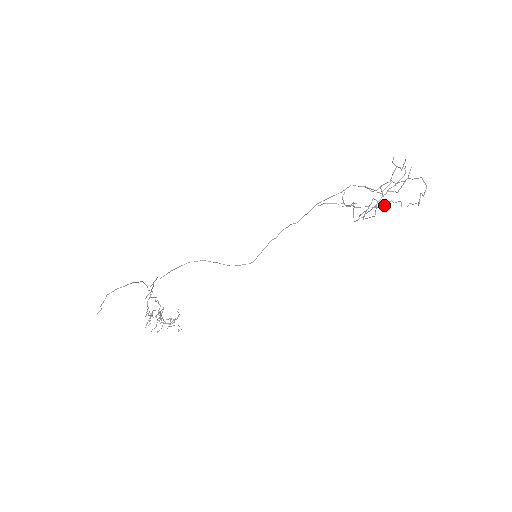
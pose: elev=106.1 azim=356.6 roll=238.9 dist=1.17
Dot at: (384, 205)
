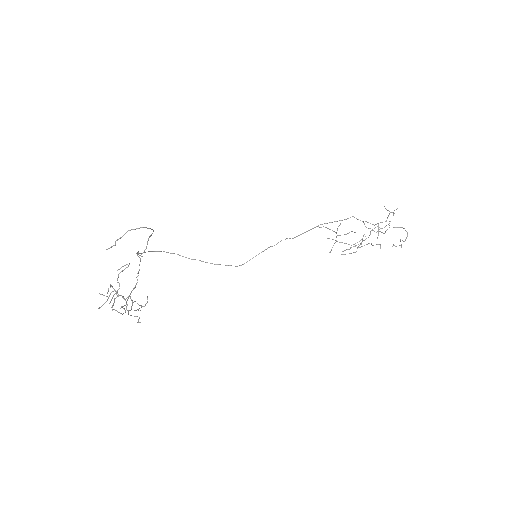
Dot at: occluded
